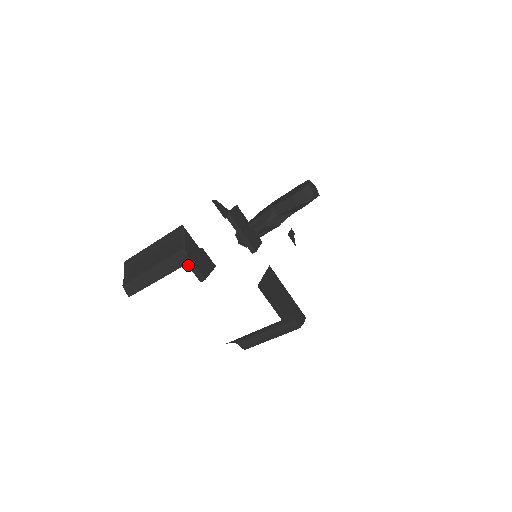
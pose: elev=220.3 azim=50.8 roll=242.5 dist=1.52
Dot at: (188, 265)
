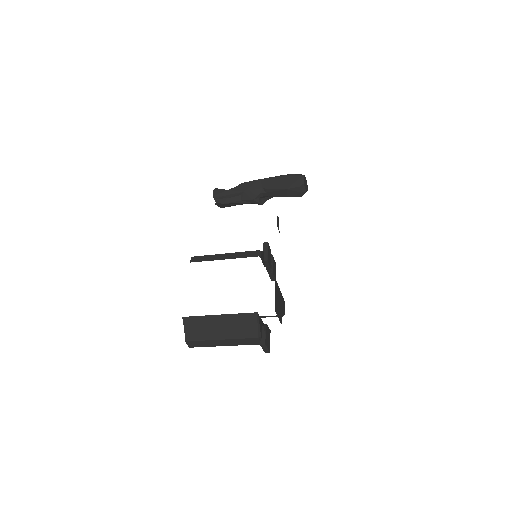
Dot at: (262, 347)
